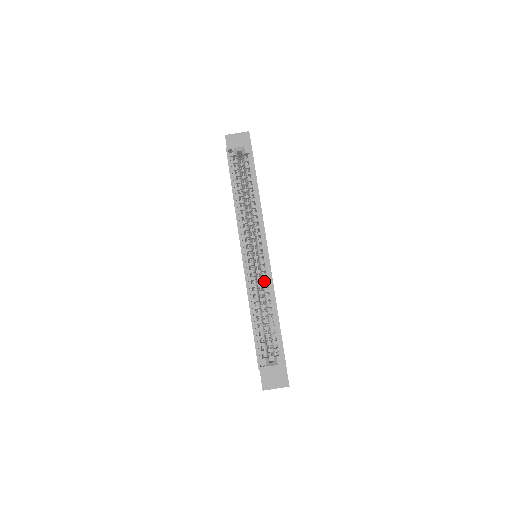
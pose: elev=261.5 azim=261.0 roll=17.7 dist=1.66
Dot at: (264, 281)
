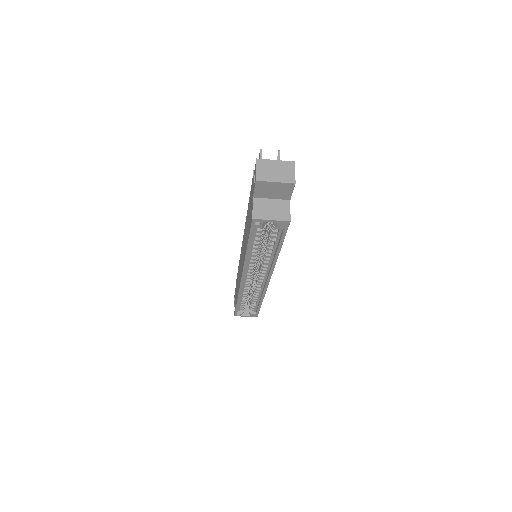
Dot at: (257, 288)
